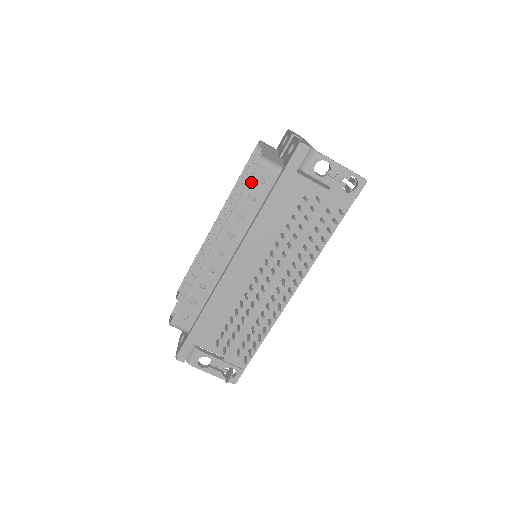
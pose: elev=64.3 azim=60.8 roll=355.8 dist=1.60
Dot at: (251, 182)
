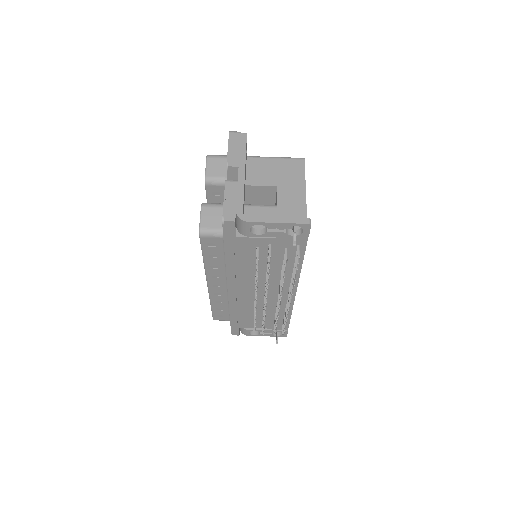
Dot at: (204, 248)
